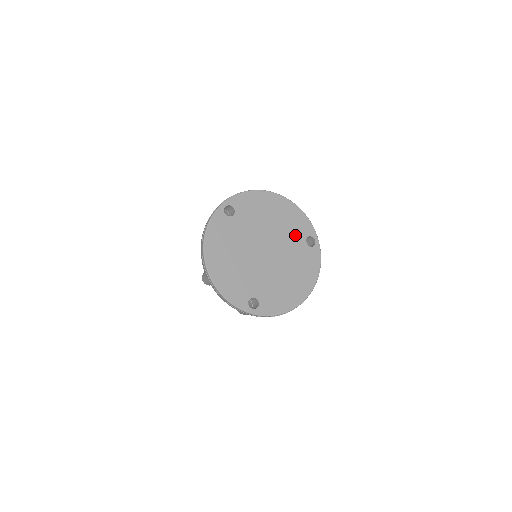
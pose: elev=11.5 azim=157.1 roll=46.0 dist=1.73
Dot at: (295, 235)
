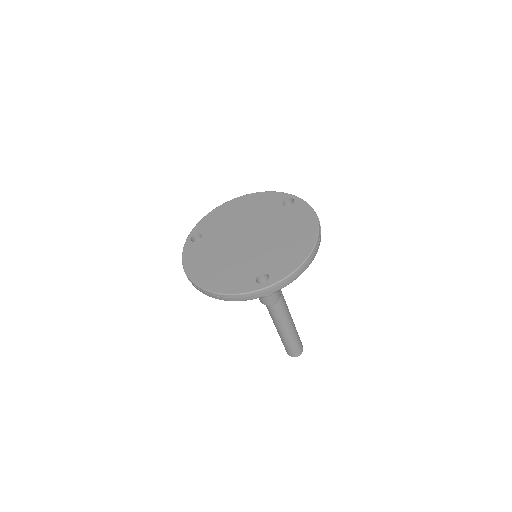
Dot at: (269, 209)
